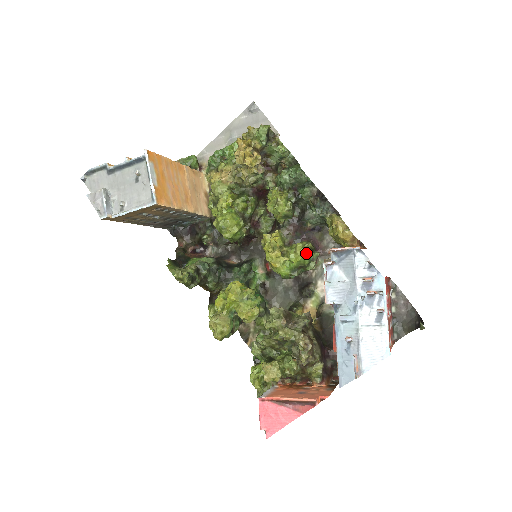
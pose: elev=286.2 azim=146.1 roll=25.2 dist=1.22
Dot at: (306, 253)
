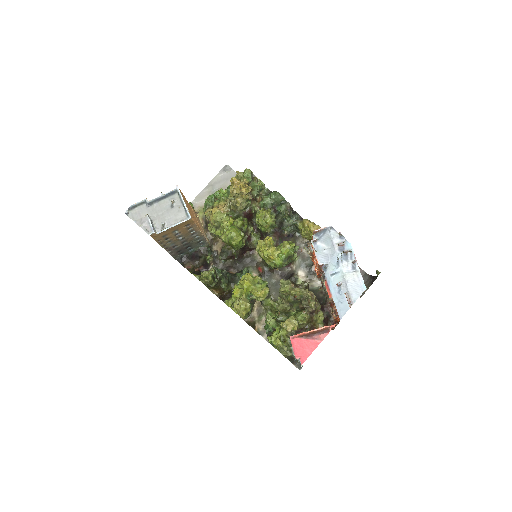
Dot at: (292, 246)
